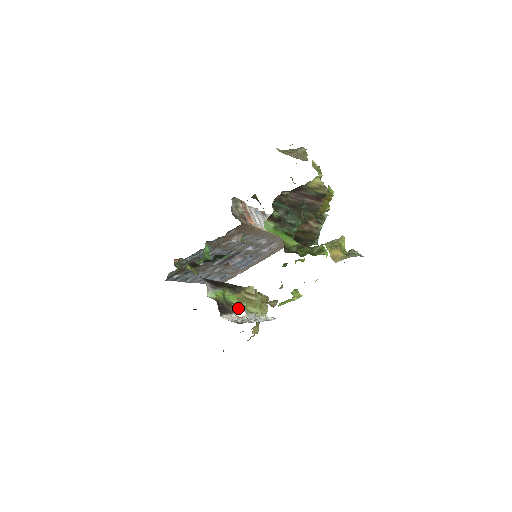
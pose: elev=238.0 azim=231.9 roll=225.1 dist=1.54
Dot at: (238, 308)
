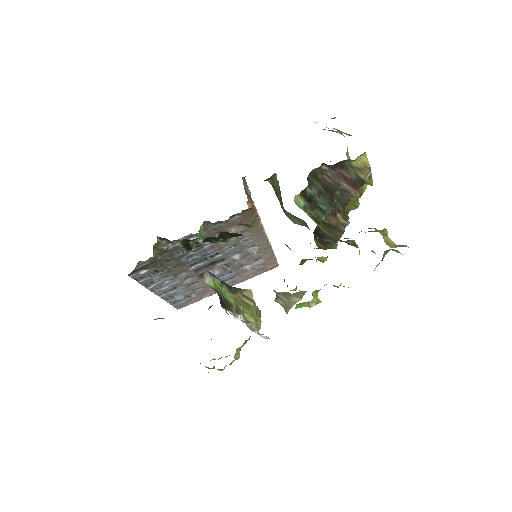
Dot at: (236, 310)
